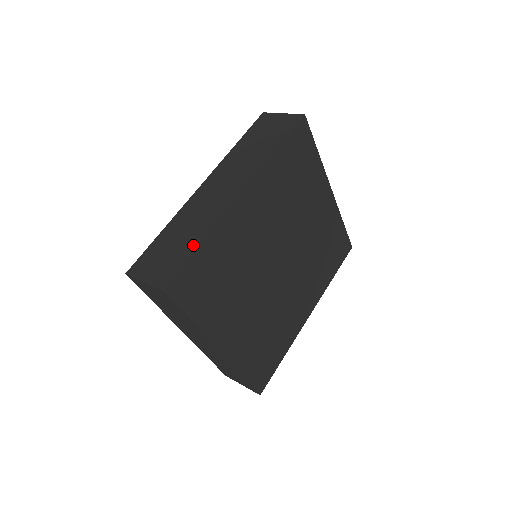
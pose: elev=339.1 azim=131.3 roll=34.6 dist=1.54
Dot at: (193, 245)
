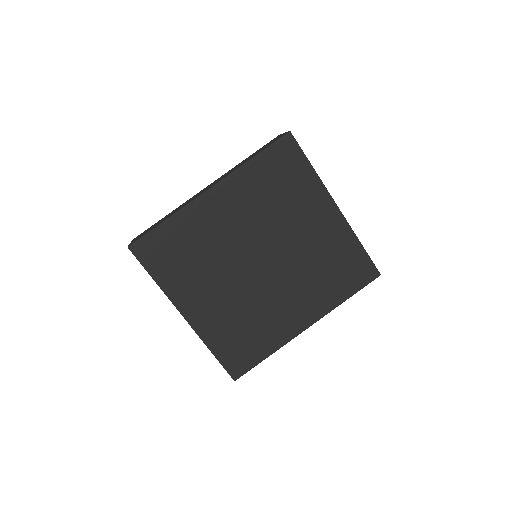
Dot at: (162, 221)
